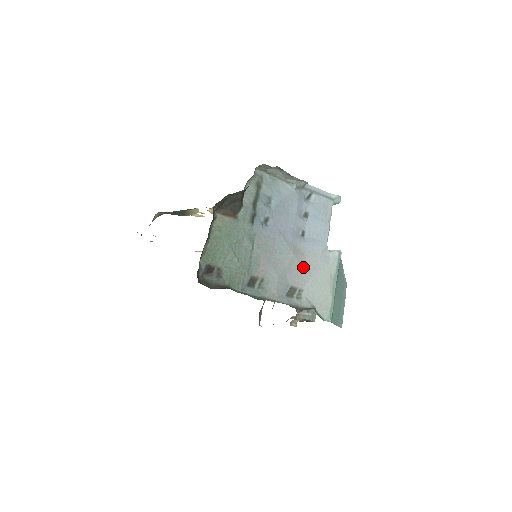
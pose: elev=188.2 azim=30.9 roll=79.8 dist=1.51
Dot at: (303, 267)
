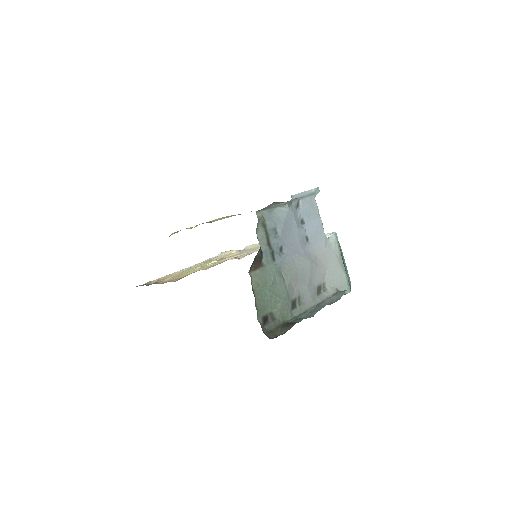
Dot at: (319, 266)
